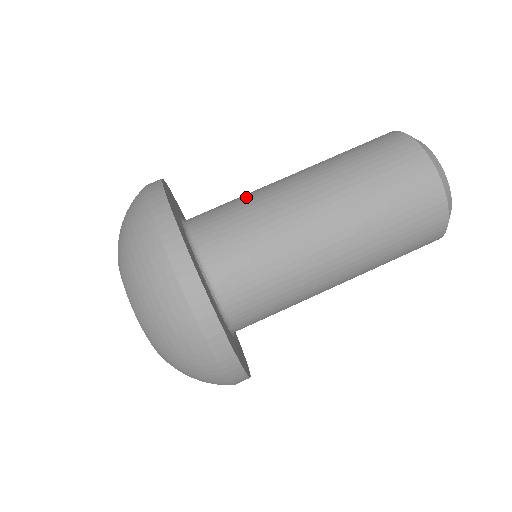
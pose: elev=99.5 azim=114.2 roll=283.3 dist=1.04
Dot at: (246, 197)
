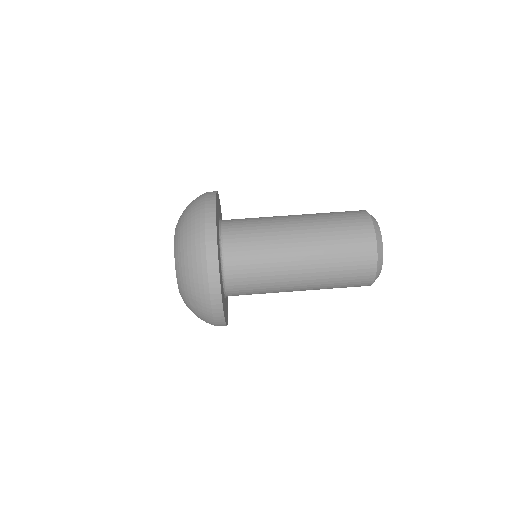
Dot at: occluded
